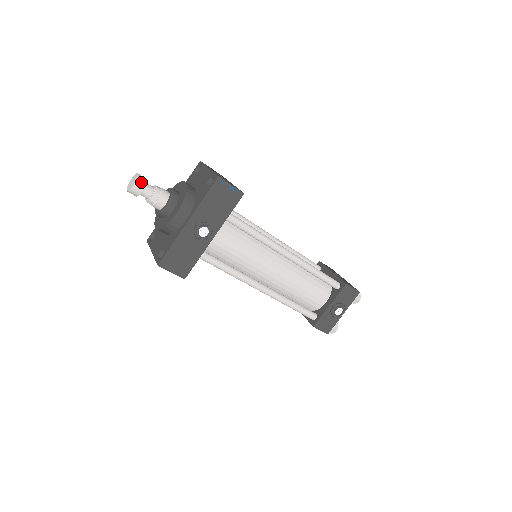
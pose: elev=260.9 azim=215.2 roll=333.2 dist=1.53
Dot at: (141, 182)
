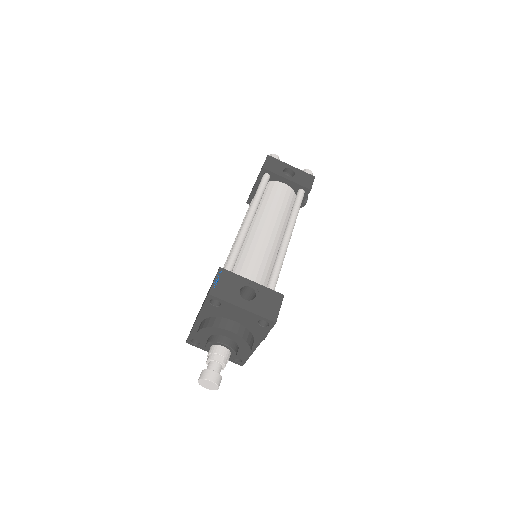
Dot at: (219, 381)
